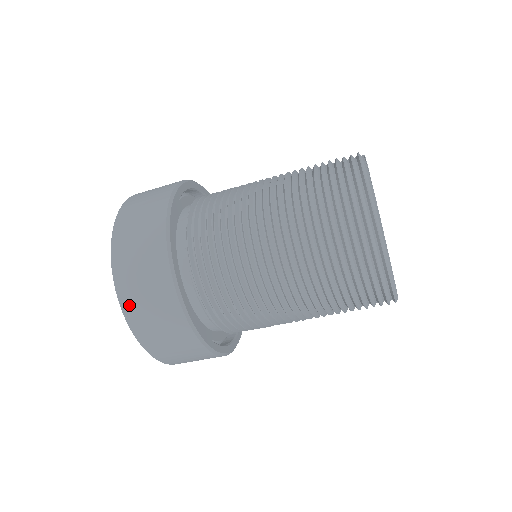
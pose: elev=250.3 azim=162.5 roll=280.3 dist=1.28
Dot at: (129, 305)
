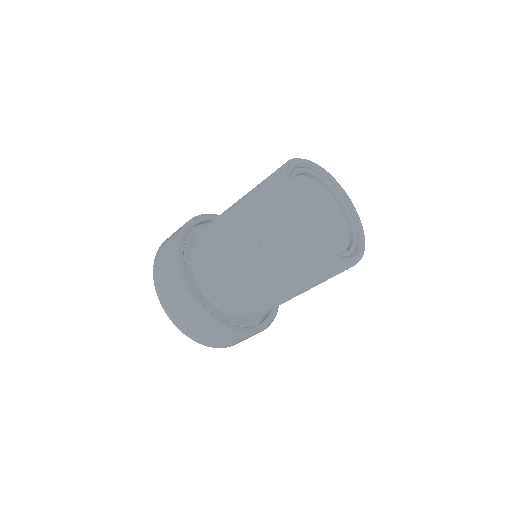
Dot at: (158, 256)
